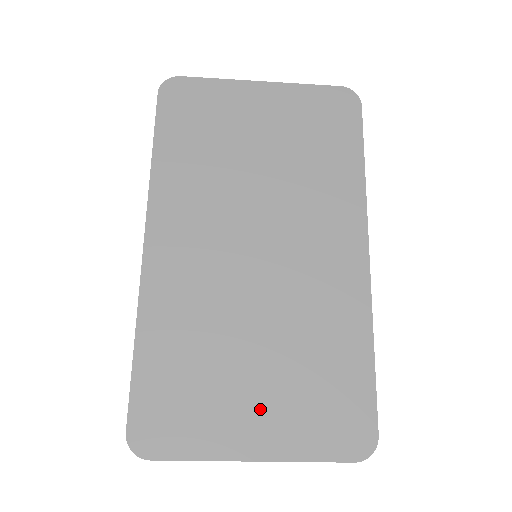
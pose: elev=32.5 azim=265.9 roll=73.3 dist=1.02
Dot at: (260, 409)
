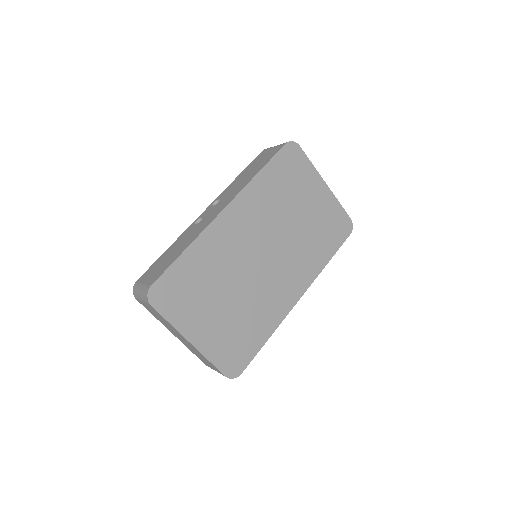
Dot at: (210, 324)
